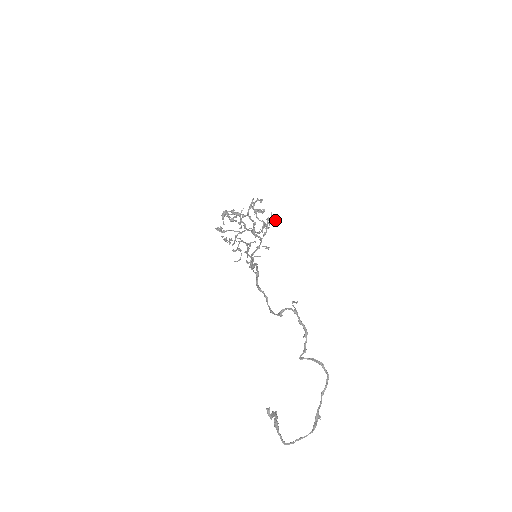
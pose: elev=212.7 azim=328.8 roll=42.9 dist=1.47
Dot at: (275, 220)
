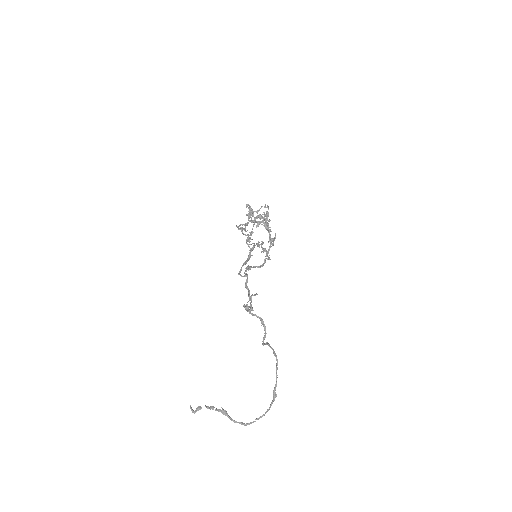
Dot at: (257, 217)
